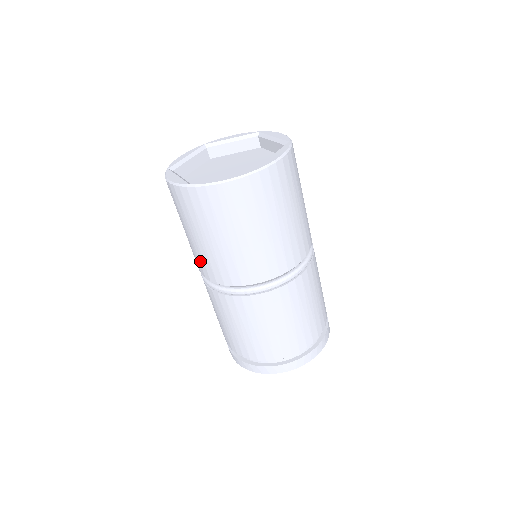
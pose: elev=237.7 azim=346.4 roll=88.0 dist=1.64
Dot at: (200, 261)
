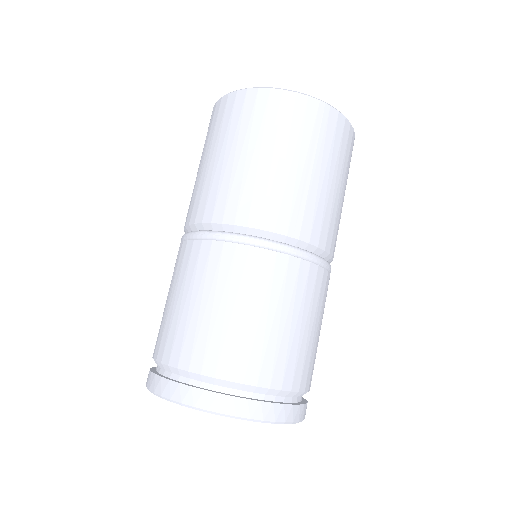
Dot at: (232, 193)
